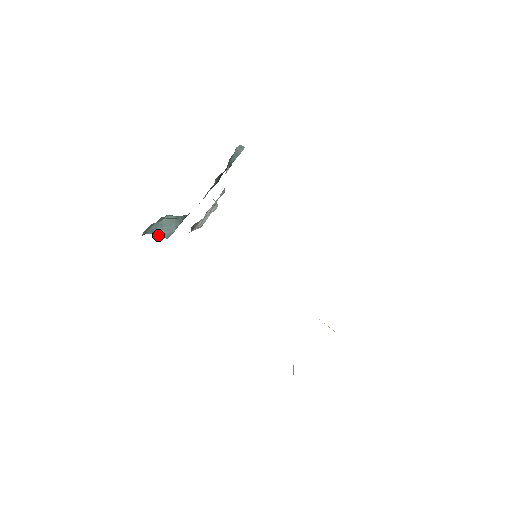
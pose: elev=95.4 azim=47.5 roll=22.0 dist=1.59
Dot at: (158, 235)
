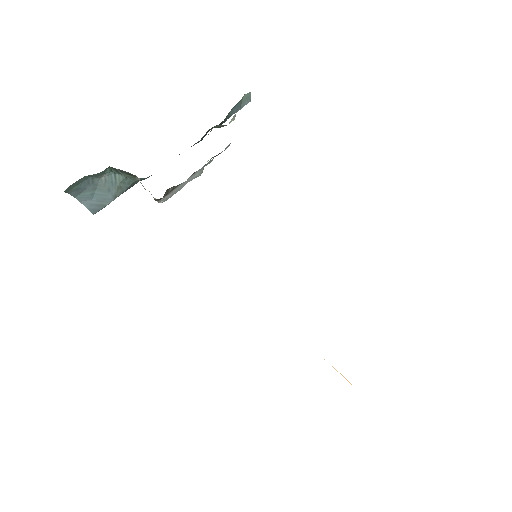
Dot at: (82, 203)
